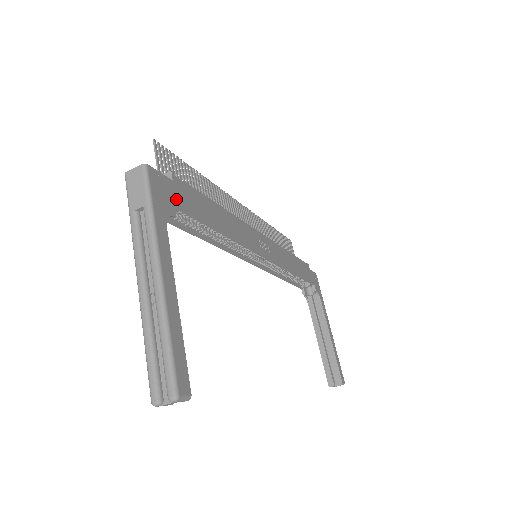
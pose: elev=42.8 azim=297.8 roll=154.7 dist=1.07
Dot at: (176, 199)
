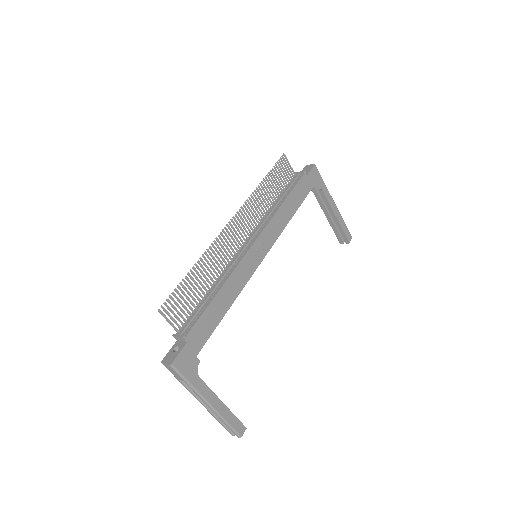
Dot at: (195, 350)
